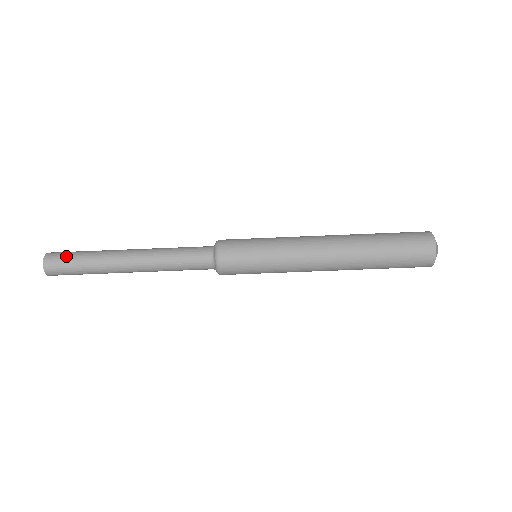
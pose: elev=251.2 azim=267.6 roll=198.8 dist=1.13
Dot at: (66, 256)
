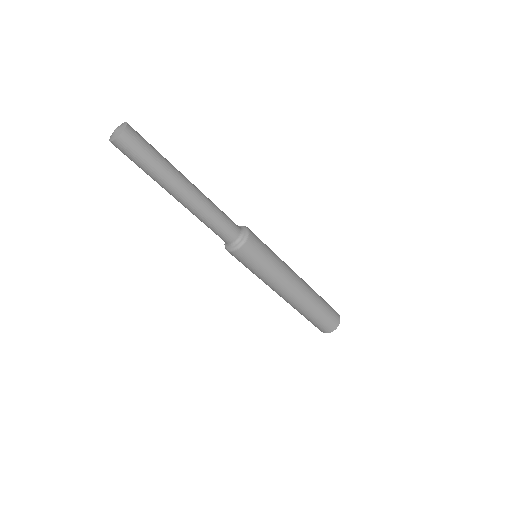
Dot at: occluded
